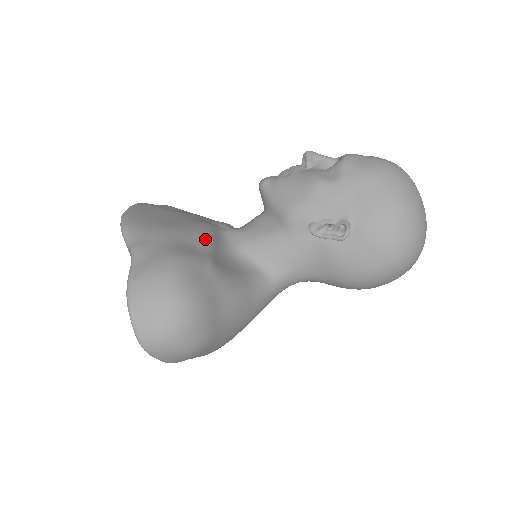
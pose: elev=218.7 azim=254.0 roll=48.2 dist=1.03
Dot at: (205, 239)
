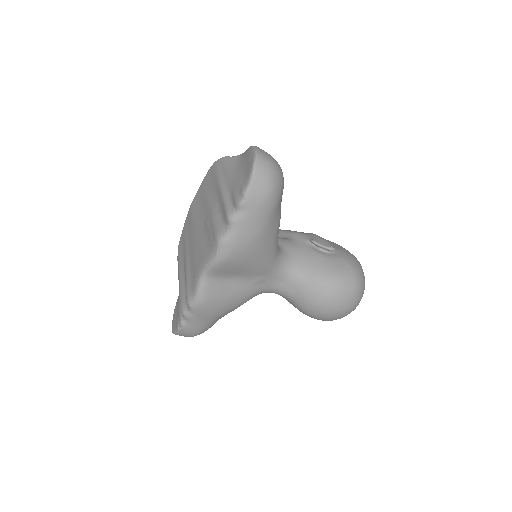
Dot at: occluded
